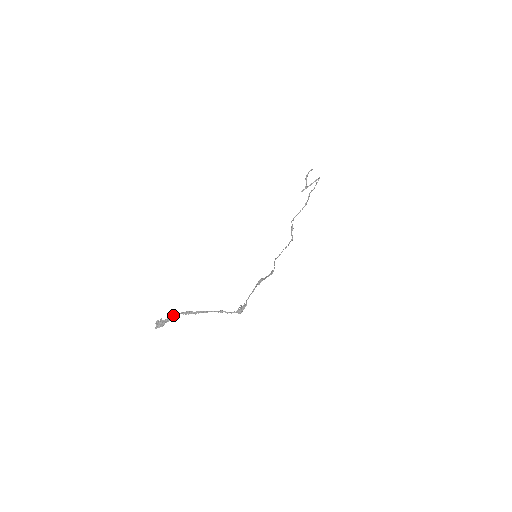
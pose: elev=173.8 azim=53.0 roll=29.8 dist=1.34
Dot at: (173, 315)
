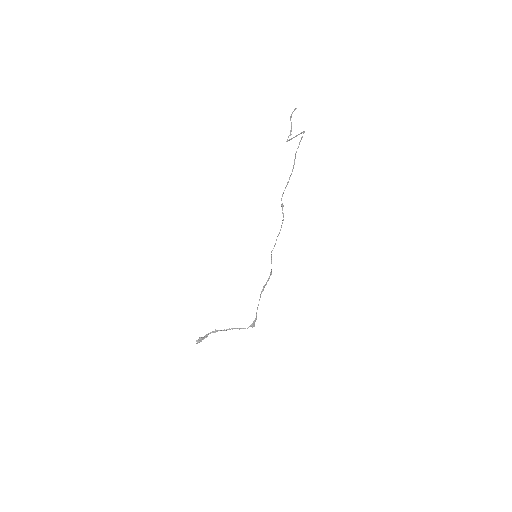
Dot at: (207, 335)
